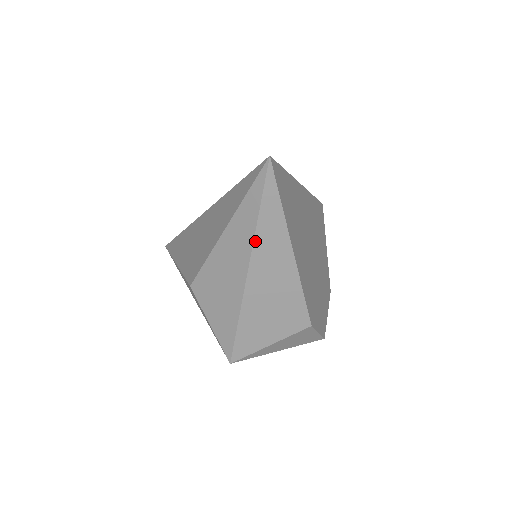
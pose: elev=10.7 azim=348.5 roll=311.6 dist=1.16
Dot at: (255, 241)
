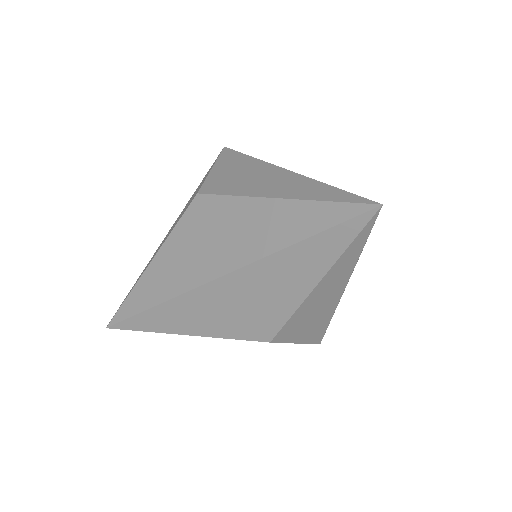
Dot at: occluded
